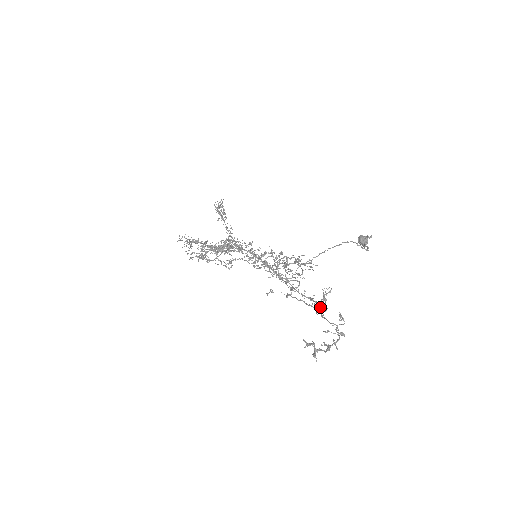
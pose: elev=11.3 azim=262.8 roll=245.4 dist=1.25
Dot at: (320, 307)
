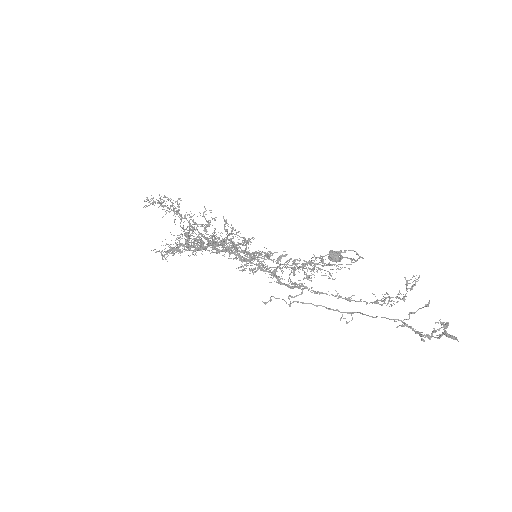
Dot at: (384, 302)
